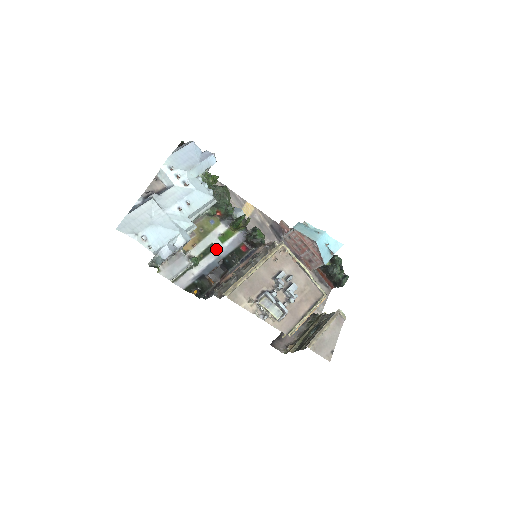
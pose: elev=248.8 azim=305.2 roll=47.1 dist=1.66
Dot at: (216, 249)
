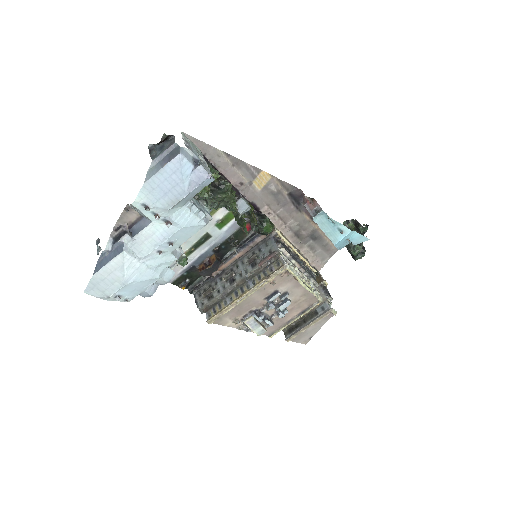
Dot at: (211, 237)
